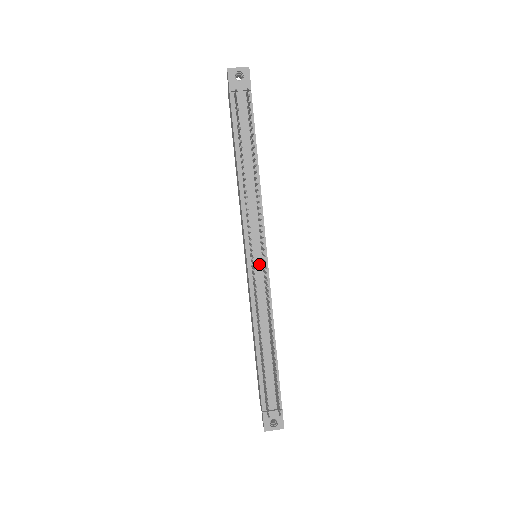
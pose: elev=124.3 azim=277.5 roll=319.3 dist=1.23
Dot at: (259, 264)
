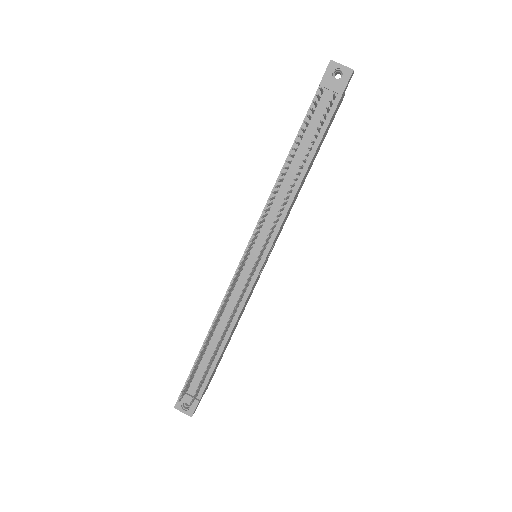
Dot at: (252, 266)
